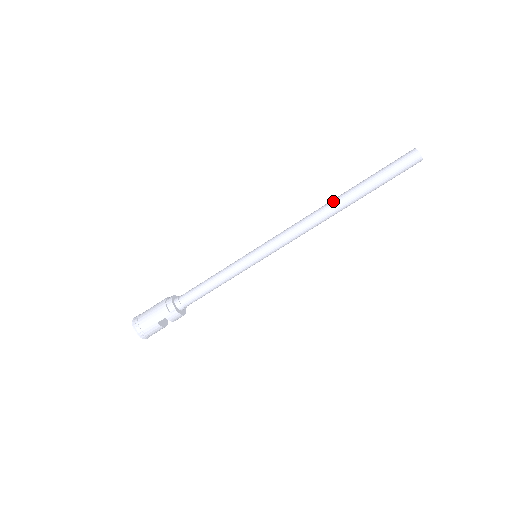
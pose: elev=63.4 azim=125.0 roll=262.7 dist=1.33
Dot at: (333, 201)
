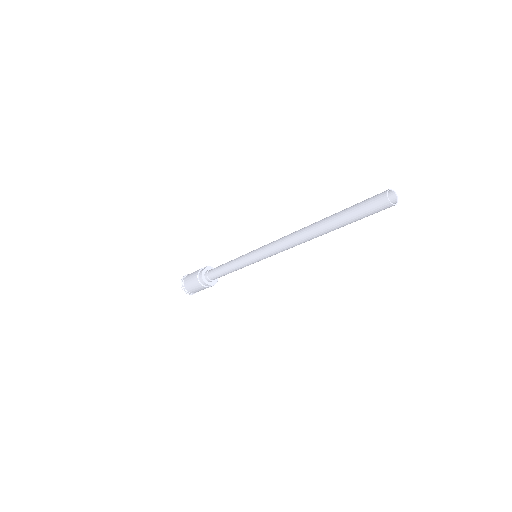
Dot at: (311, 234)
